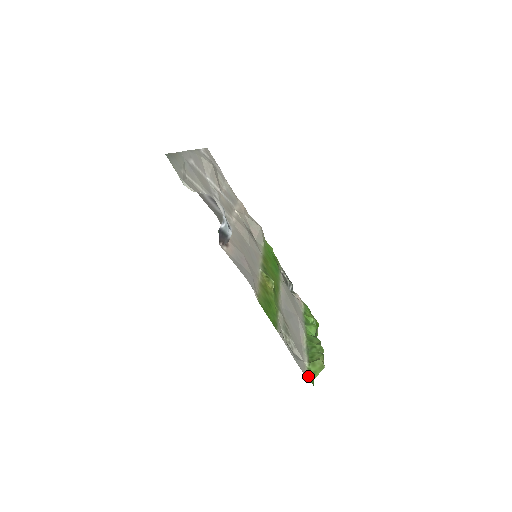
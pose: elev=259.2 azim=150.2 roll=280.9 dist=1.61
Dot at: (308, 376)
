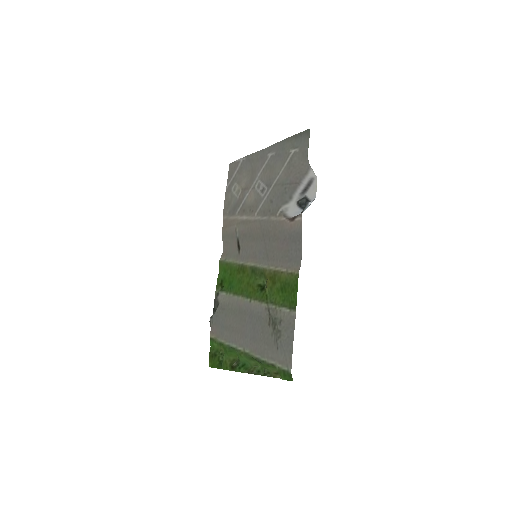
Dot at: (287, 371)
